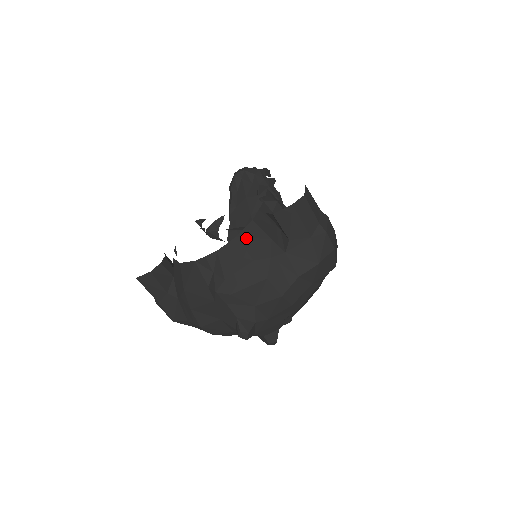
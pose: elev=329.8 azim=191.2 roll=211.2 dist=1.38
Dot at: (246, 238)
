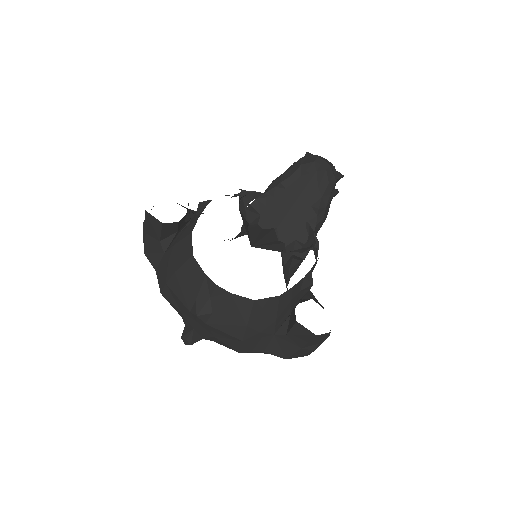
Dot at: (260, 306)
